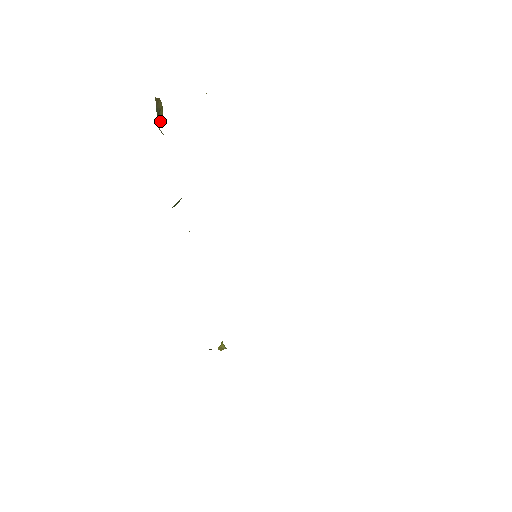
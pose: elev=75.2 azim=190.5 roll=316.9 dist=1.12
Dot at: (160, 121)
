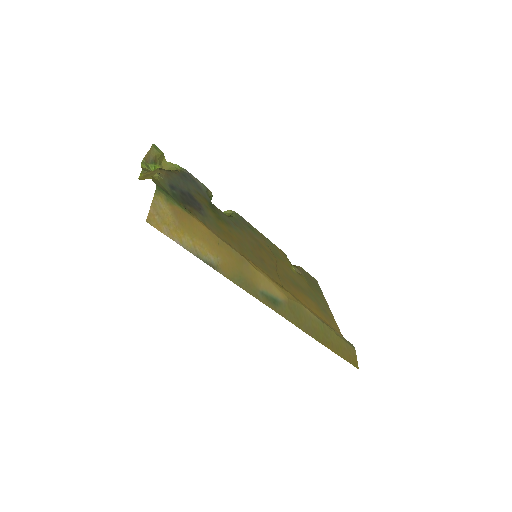
Dot at: (164, 156)
